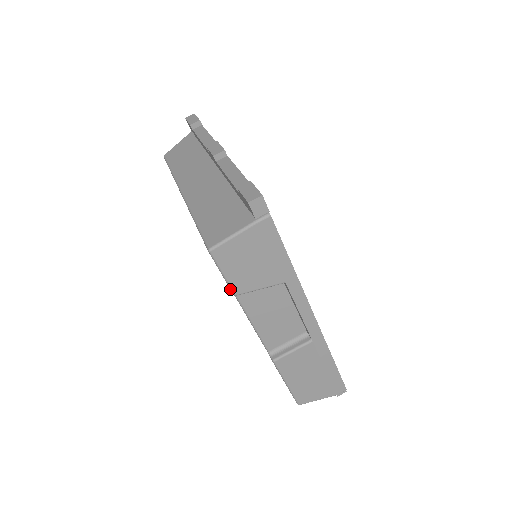
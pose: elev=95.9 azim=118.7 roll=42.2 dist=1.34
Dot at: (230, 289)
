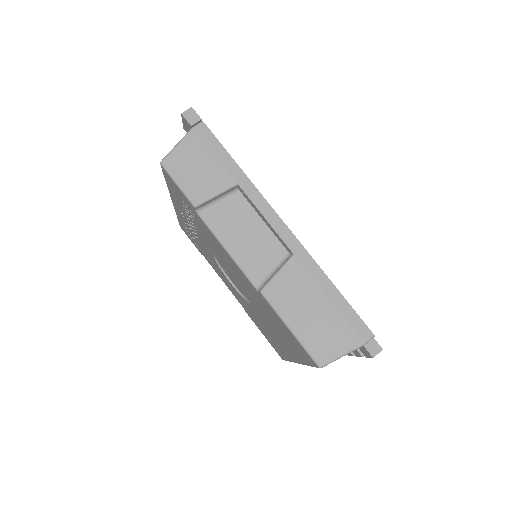
Dot at: (189, 201)
